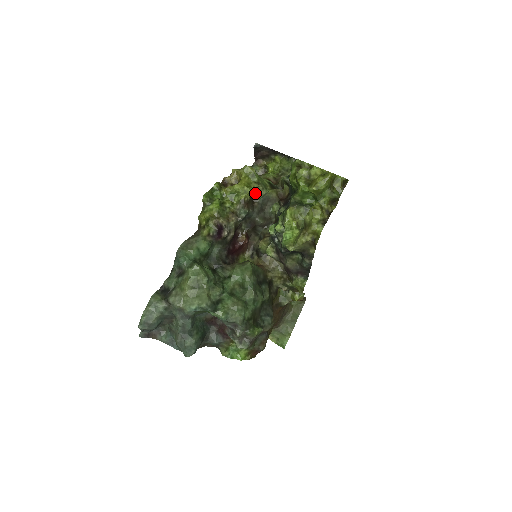
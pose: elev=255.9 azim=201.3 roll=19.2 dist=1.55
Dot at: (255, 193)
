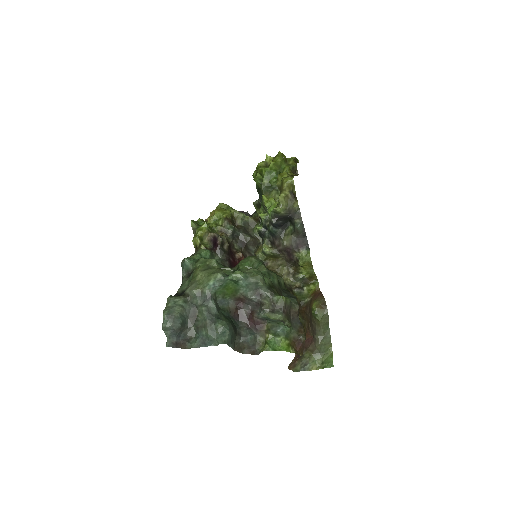
Dot at: (235, 219)
